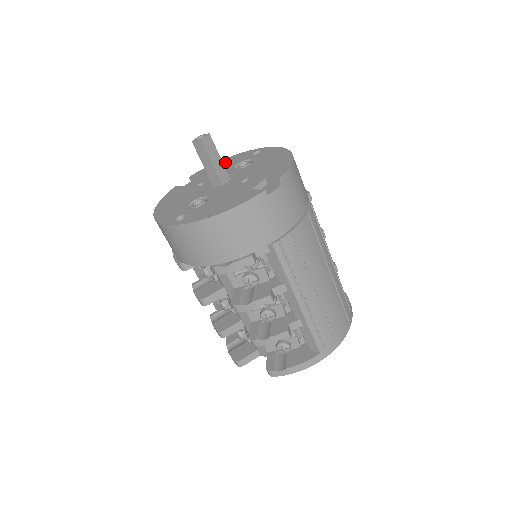
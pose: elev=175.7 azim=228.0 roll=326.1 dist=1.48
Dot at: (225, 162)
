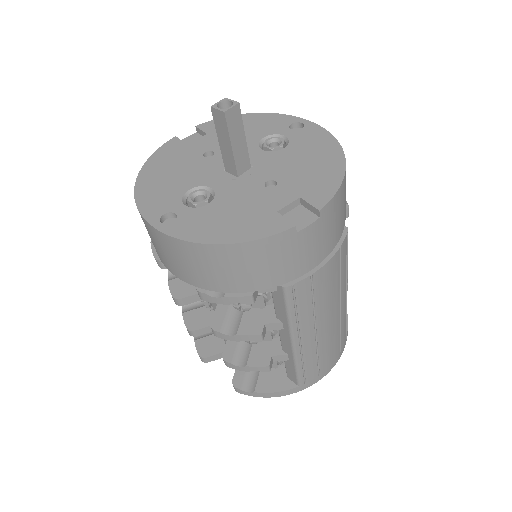
Dot at: (249, 122)
